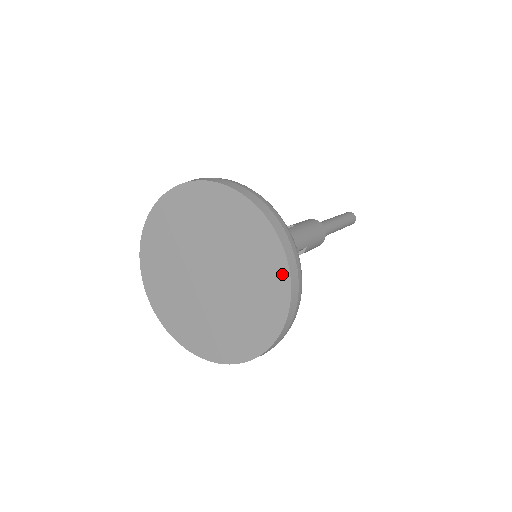
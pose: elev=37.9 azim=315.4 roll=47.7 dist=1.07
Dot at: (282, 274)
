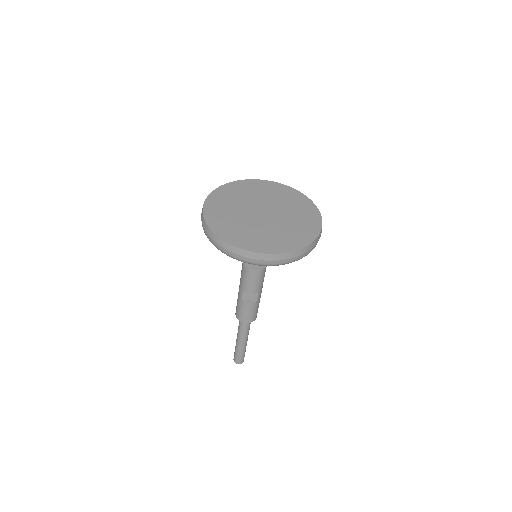
Dot at: (314, 233)
